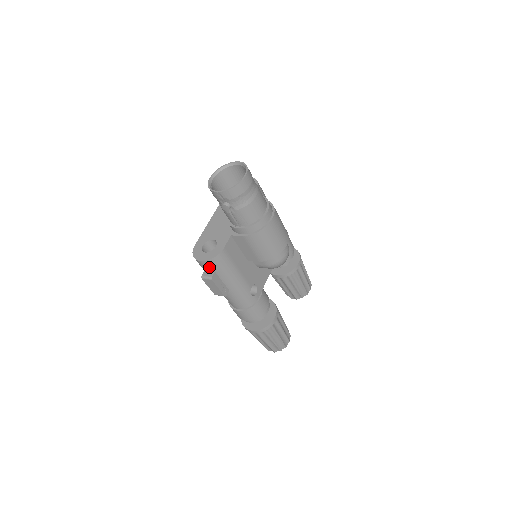
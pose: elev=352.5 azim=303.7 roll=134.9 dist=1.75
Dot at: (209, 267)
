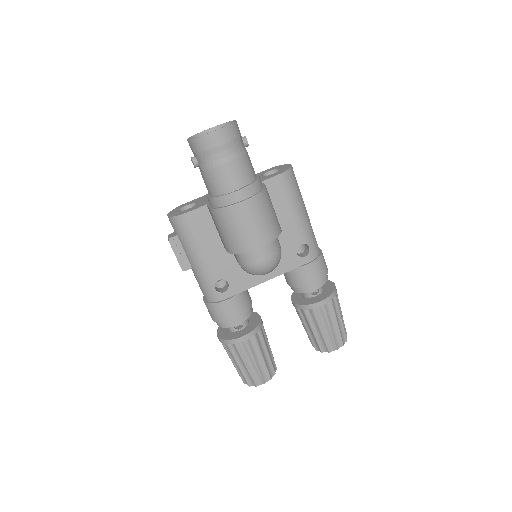
Dot at: (173, 227)
